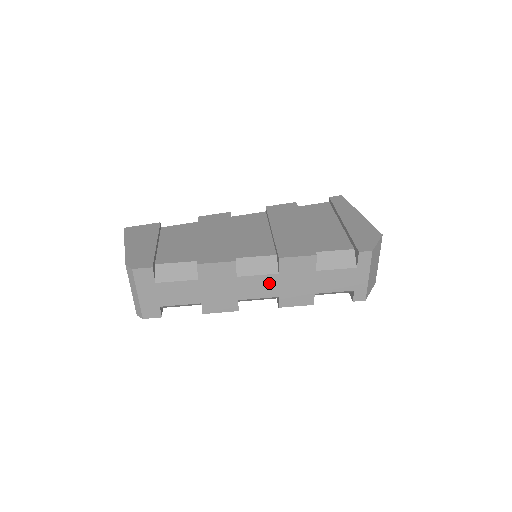
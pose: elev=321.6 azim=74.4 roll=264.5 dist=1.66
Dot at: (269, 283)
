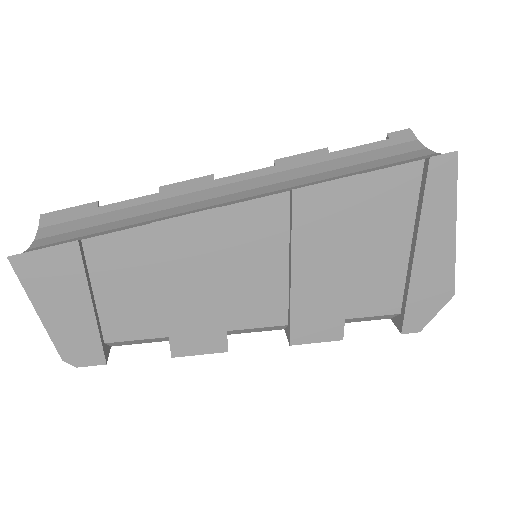
Dot at: occluded
